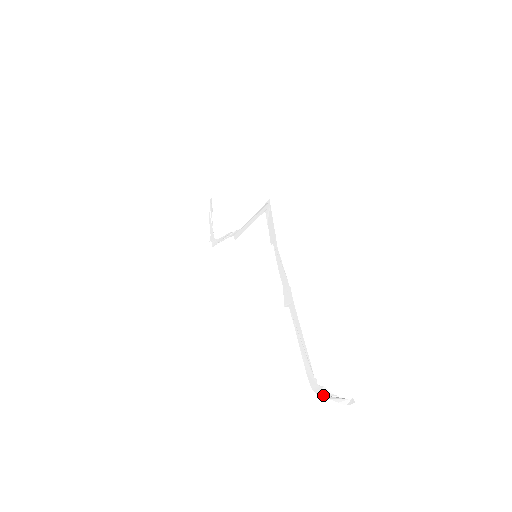
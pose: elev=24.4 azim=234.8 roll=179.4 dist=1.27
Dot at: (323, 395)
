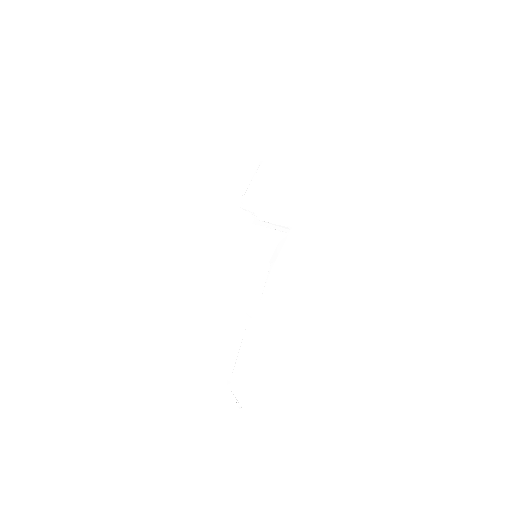
Dot at: (229, 388)
